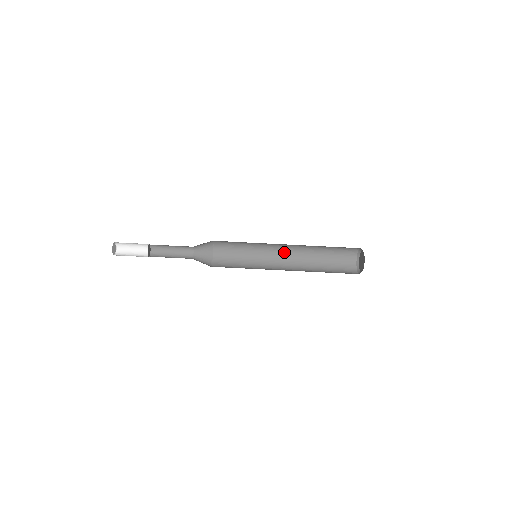
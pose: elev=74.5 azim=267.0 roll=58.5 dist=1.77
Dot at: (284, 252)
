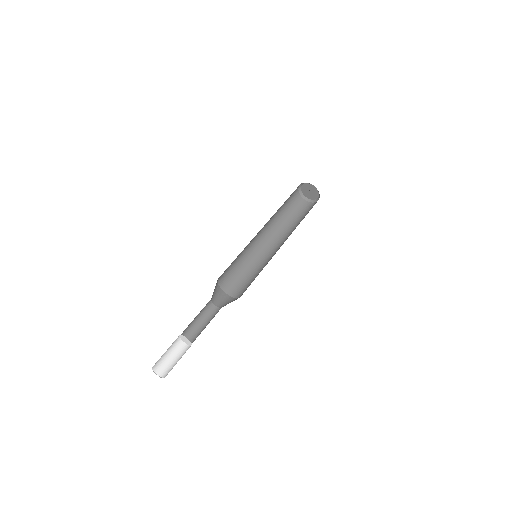
Dot at: occluded
